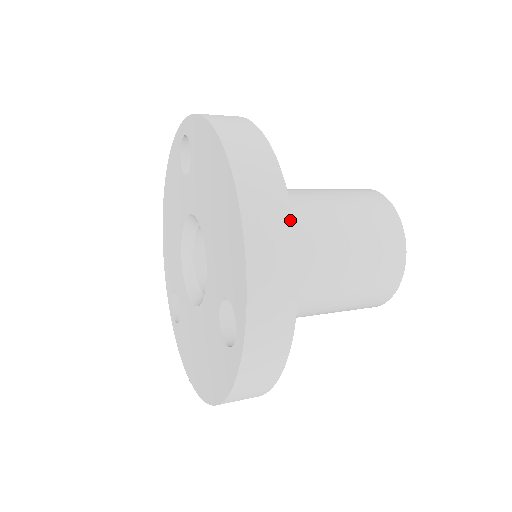
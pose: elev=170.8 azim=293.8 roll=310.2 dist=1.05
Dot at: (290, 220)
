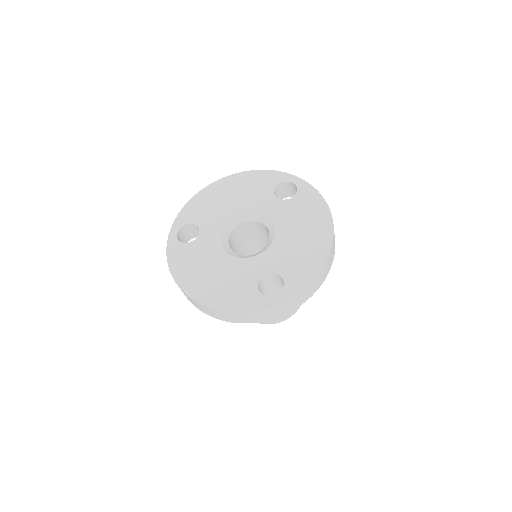
Dot at: occluded
